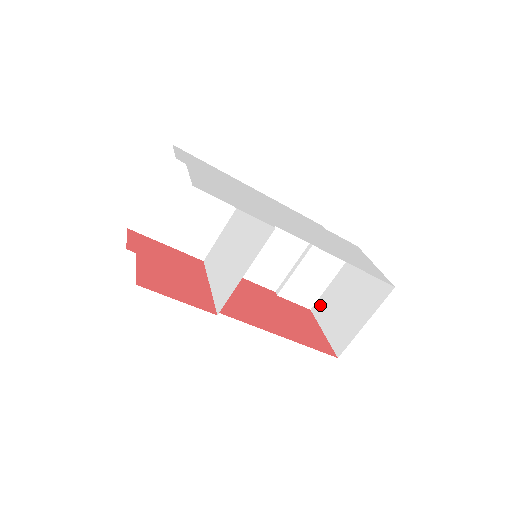
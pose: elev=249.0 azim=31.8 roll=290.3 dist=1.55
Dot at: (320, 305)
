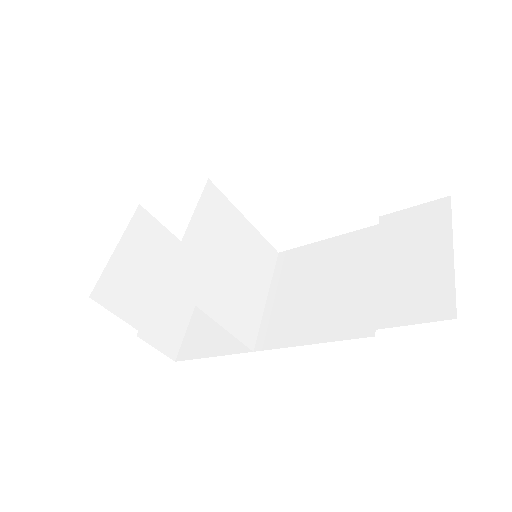
Dot at: occluded
